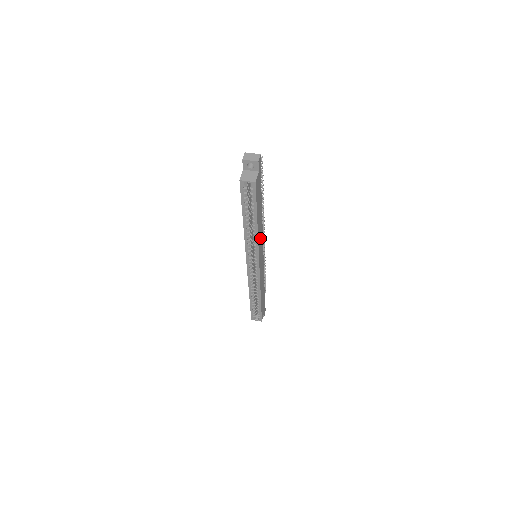
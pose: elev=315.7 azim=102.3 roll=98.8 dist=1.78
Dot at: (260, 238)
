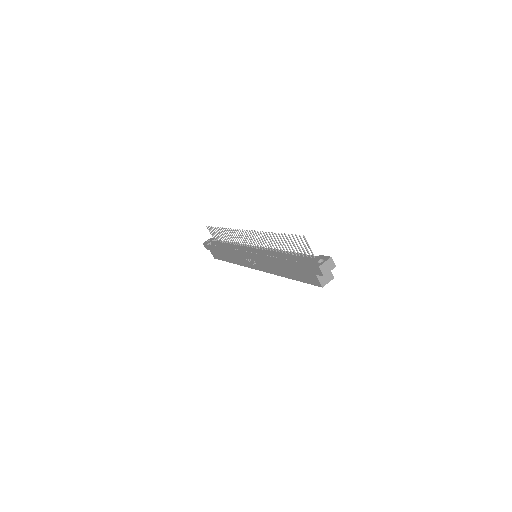
Dot at: occluded
